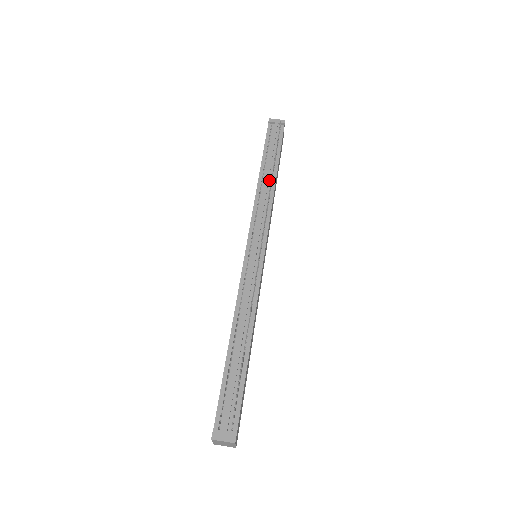
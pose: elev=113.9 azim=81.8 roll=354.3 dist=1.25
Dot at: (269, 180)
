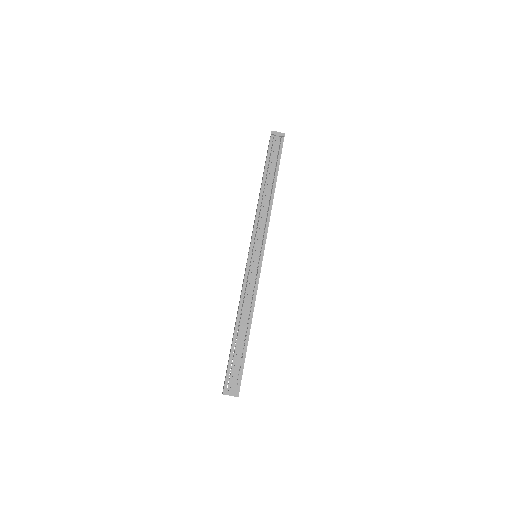
Dot at: (269, 191)
